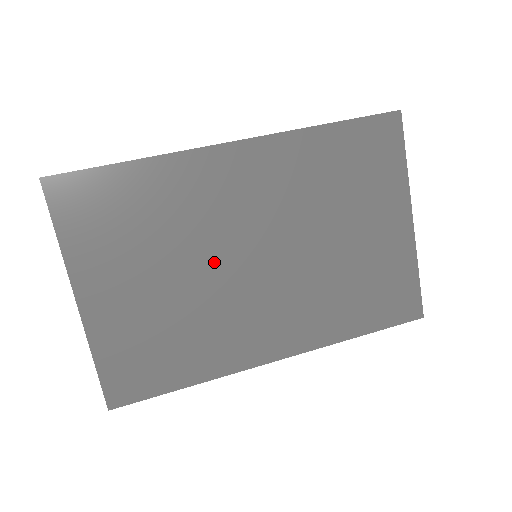
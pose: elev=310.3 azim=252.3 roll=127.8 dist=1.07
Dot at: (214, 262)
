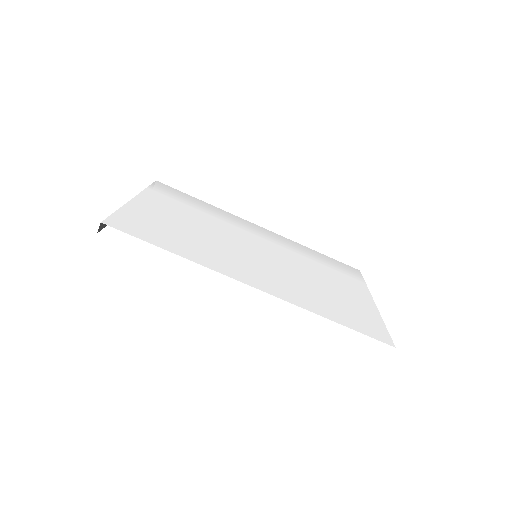
Dot at: occluded
